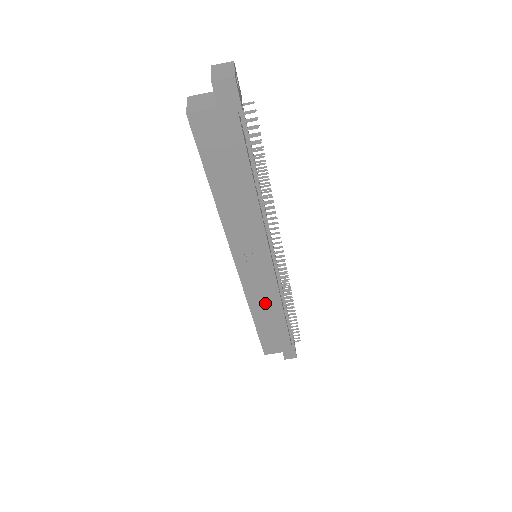
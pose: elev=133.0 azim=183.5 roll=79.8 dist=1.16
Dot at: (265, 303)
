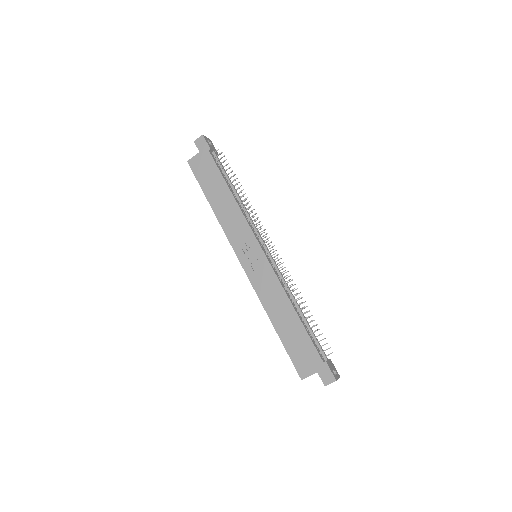
Dot at: (274, 298)
